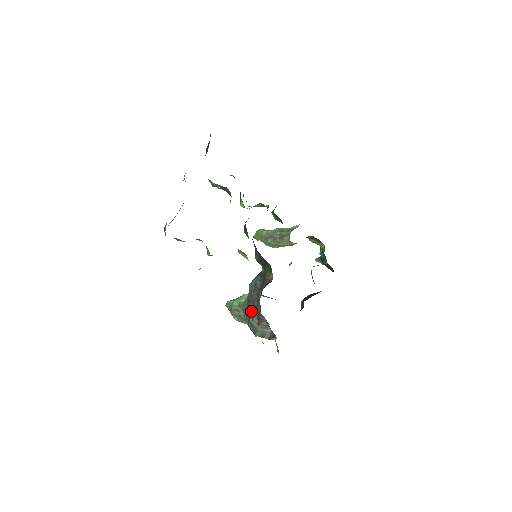
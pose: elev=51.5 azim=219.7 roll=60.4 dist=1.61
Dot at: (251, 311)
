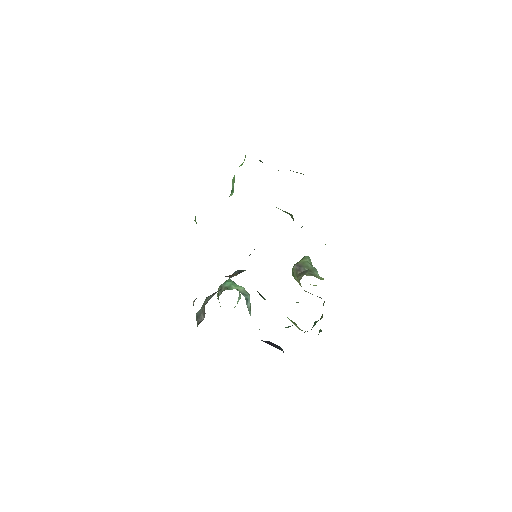
Dot at: (214, 293)
